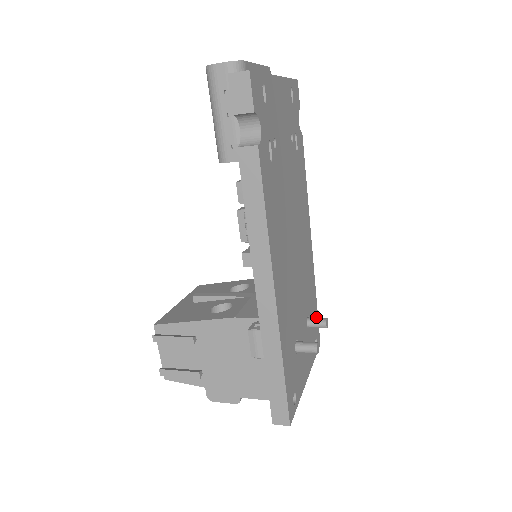
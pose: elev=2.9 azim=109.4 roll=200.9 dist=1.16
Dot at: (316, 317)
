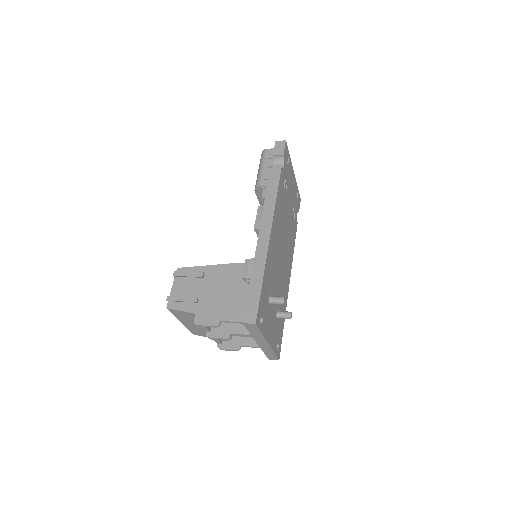
Dot at: (281, 333)
